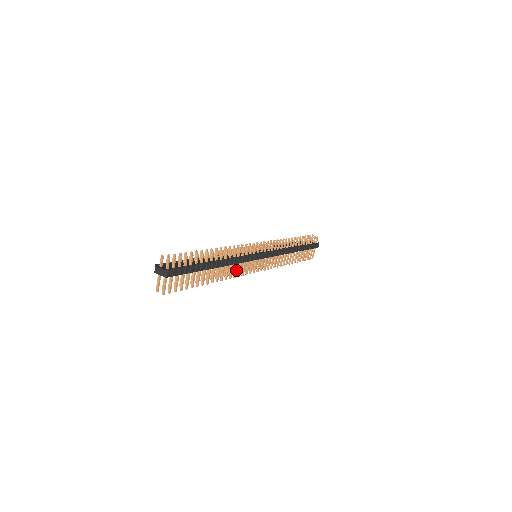
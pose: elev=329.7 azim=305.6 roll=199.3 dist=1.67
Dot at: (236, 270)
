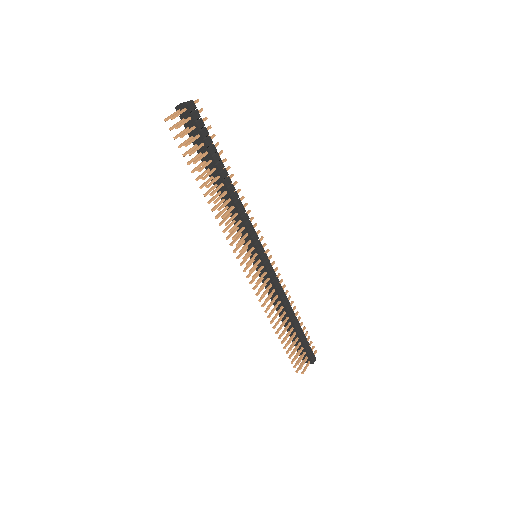
Dot at: (235, 226)
